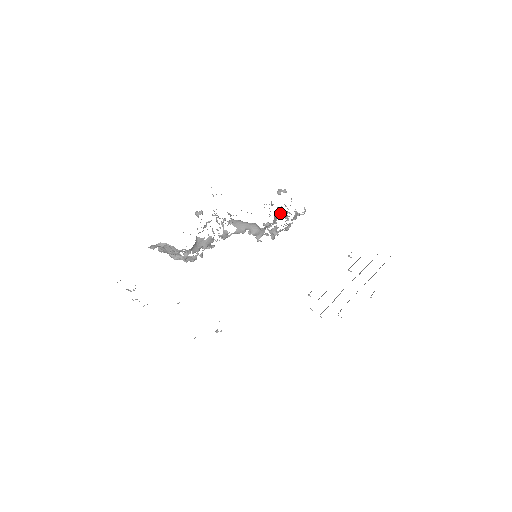
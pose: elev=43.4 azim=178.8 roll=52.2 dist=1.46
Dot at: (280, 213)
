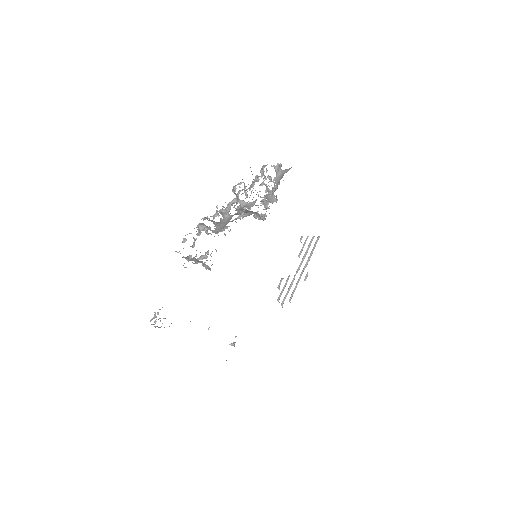
Dot at: occluded
